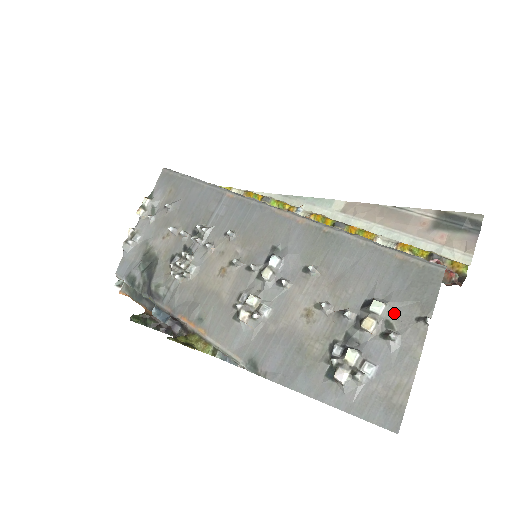
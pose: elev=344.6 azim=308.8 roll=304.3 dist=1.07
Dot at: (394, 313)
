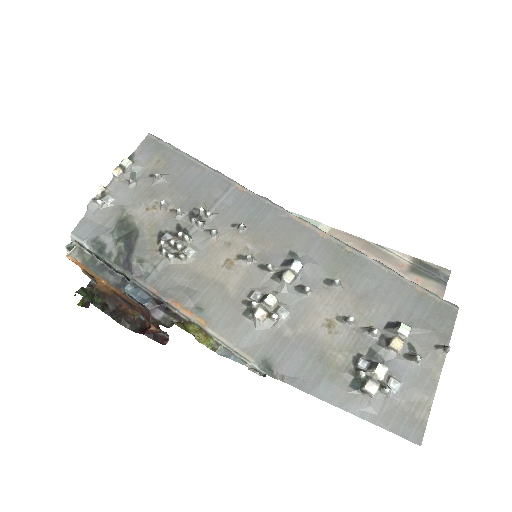
Dot at: (416, 338)
